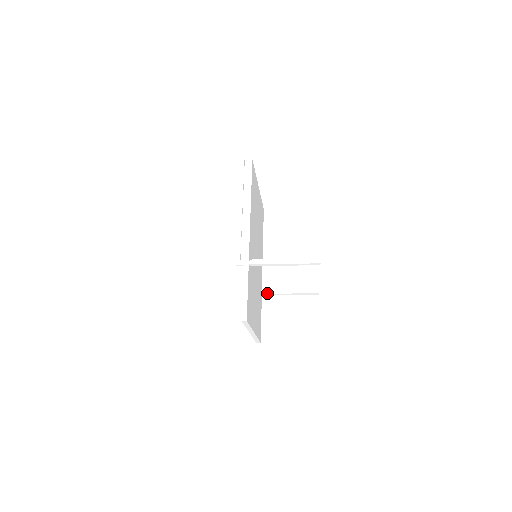
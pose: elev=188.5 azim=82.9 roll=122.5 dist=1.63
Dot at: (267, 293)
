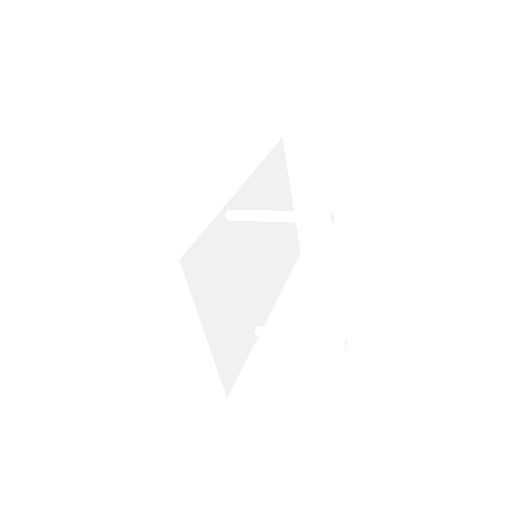
Dot at: (264, 331)
